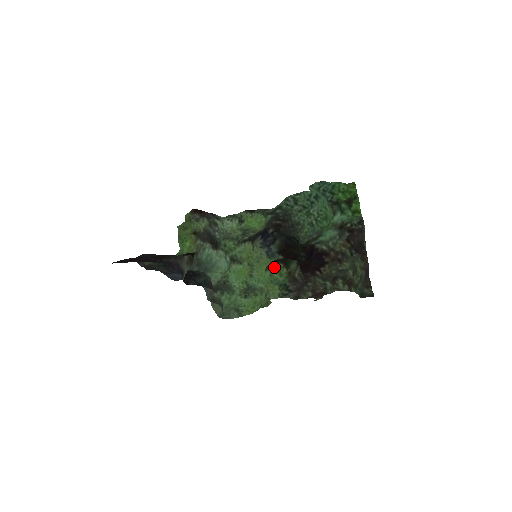
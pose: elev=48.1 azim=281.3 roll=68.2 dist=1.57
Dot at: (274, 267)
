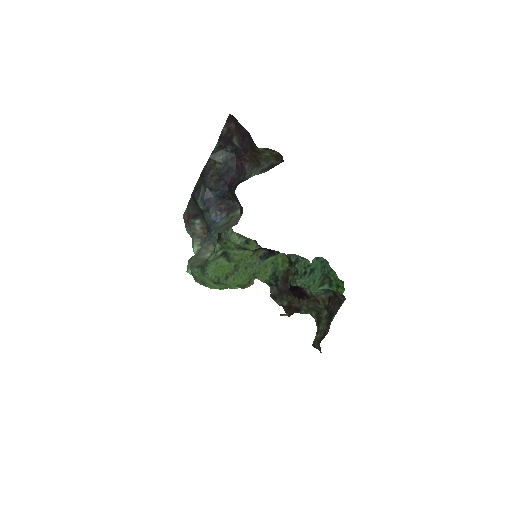
Dot at: (282, 256)
